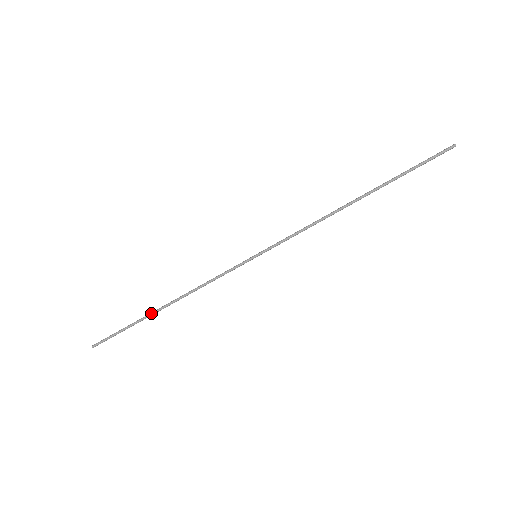
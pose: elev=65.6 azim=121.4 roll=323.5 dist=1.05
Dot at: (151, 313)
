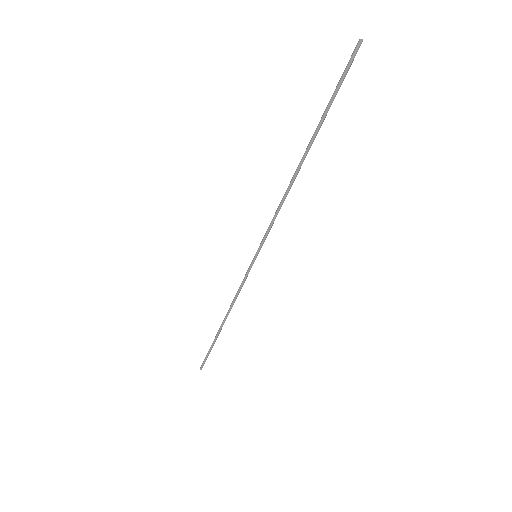
Dot at: (218, 331)
